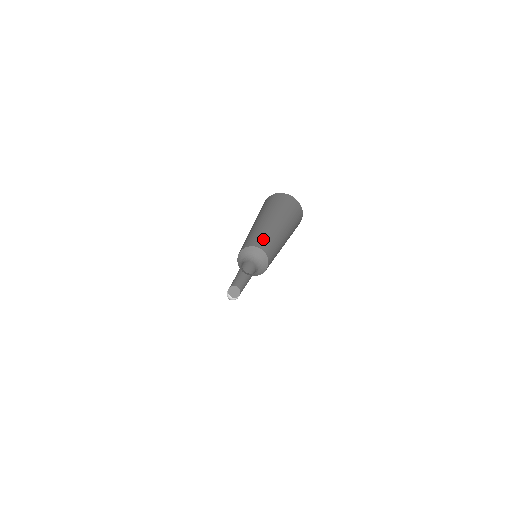
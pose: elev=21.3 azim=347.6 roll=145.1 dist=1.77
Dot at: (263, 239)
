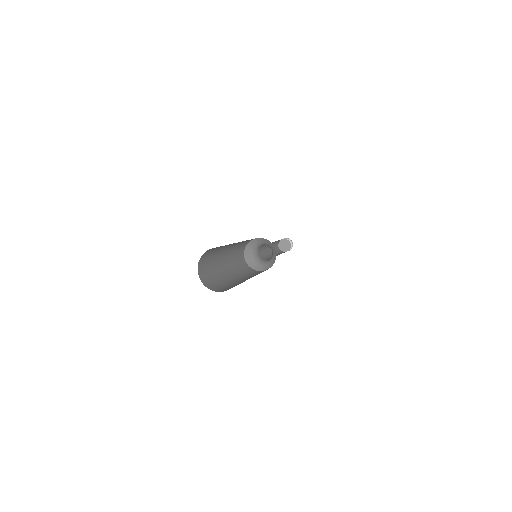
Dot at: (244, 242)
